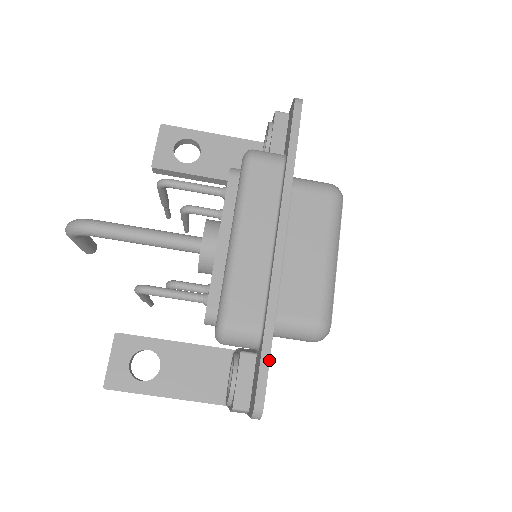
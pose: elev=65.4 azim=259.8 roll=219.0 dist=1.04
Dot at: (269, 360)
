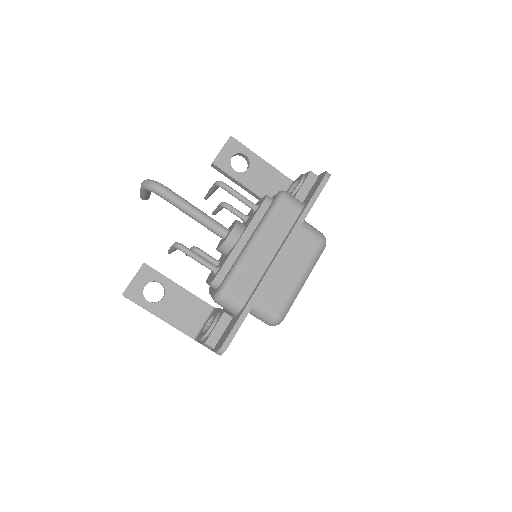
Dot at: (241, 324)
